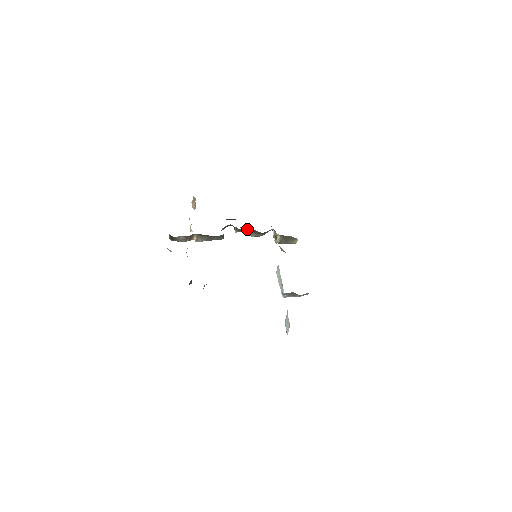
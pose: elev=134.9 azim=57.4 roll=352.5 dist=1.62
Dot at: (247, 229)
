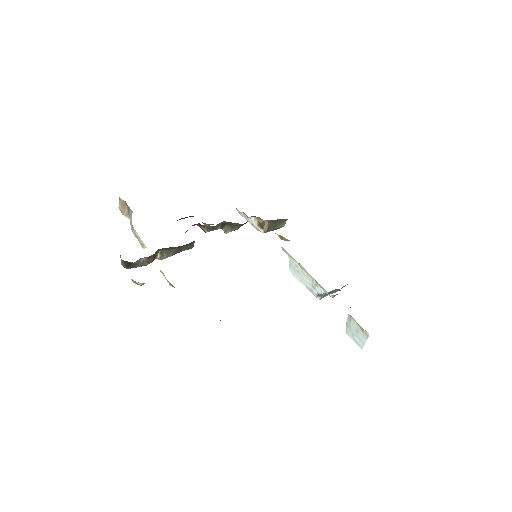
Dot at: (220, 224)
